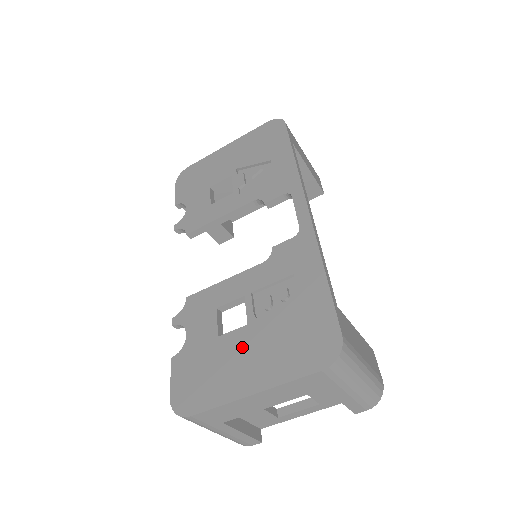
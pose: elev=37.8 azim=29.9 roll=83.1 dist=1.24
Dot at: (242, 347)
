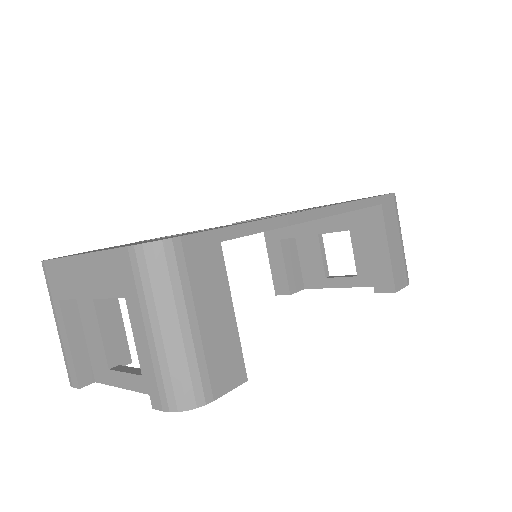
Dot at: occluded
